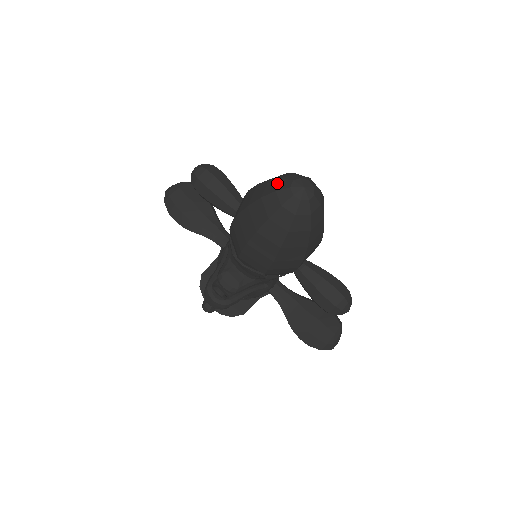
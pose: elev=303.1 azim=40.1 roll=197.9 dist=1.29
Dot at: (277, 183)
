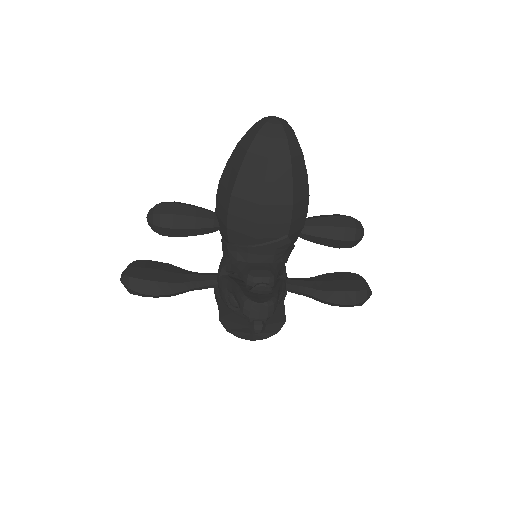
Dot at: (250, 132)
